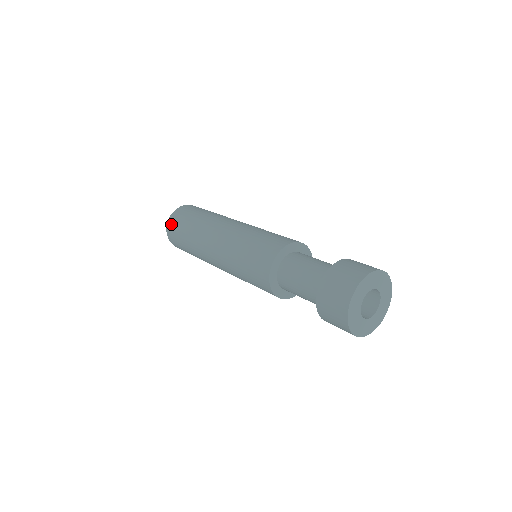
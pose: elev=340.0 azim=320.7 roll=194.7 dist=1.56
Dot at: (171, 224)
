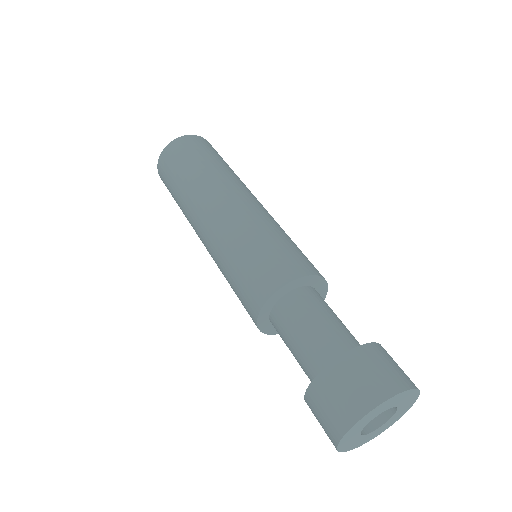
Dot at: (177, 145)
